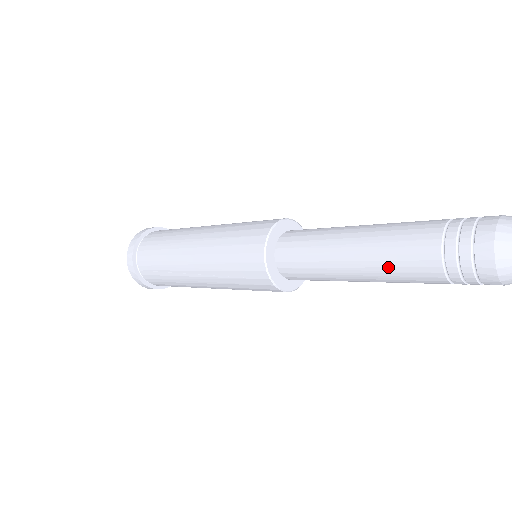
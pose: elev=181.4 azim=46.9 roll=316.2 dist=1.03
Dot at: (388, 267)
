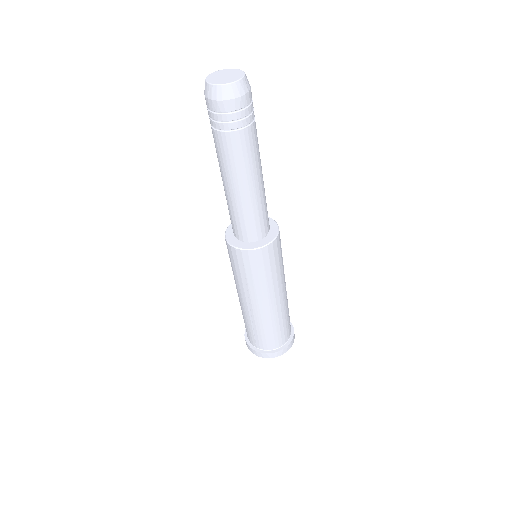
Dot at: occluded
